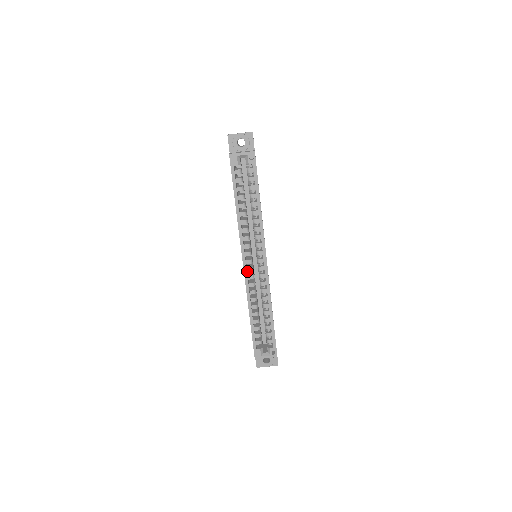
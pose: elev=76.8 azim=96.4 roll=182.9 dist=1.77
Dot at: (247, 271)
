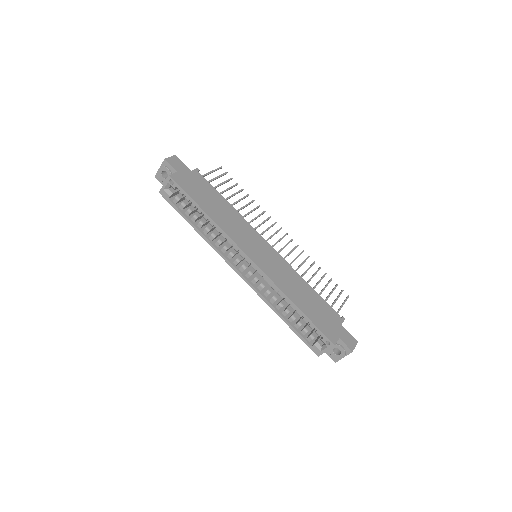
Dot at: (247, 278)
